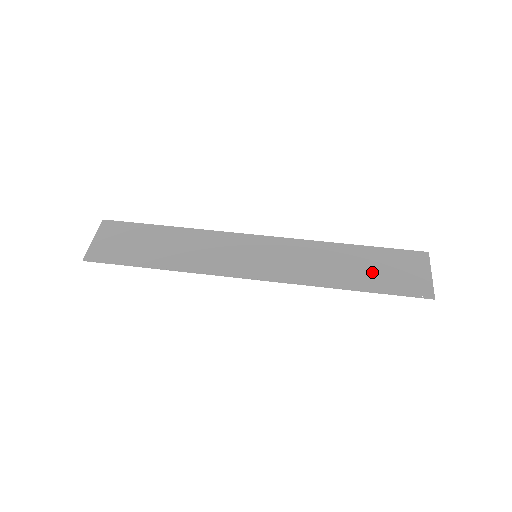
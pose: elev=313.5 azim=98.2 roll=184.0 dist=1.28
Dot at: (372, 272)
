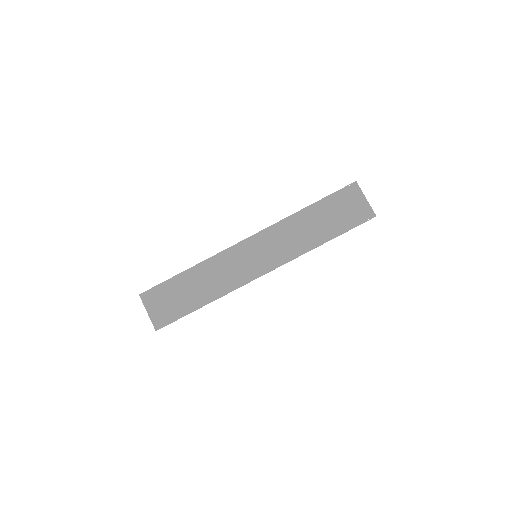
Dot at: (331, 221)
